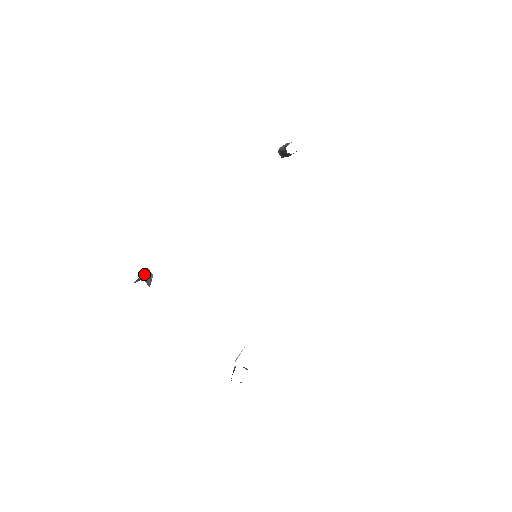
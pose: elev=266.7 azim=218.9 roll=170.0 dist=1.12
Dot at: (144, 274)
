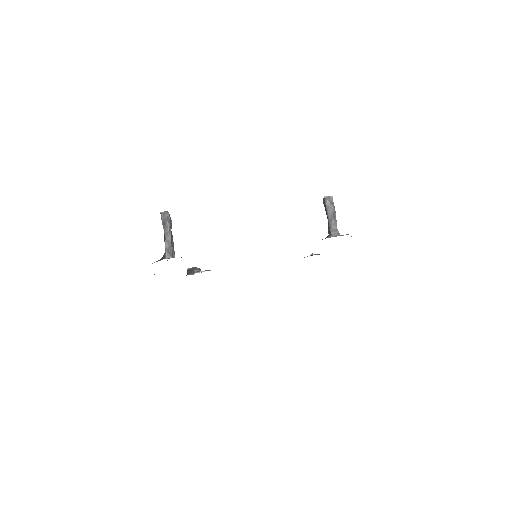
Dot at: (170, 235)
